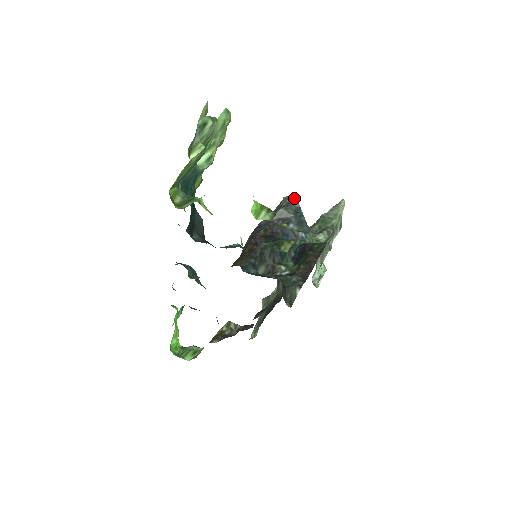
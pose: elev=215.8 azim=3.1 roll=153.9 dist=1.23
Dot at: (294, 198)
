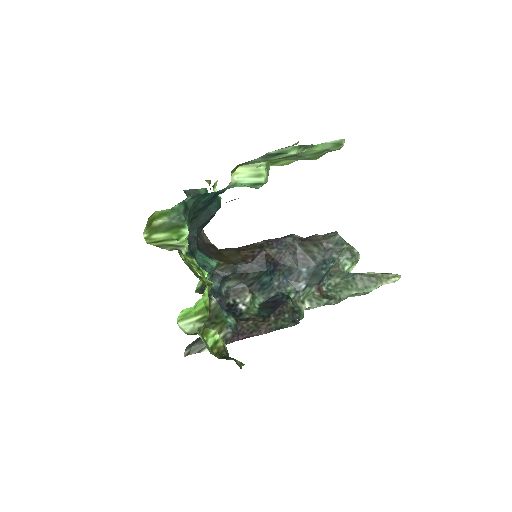
Dot at: (341, 247)
